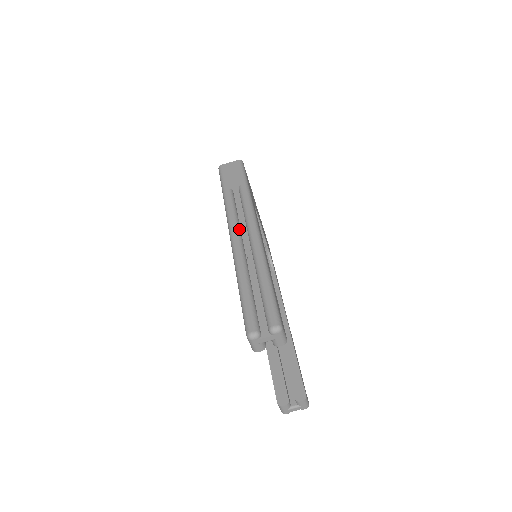
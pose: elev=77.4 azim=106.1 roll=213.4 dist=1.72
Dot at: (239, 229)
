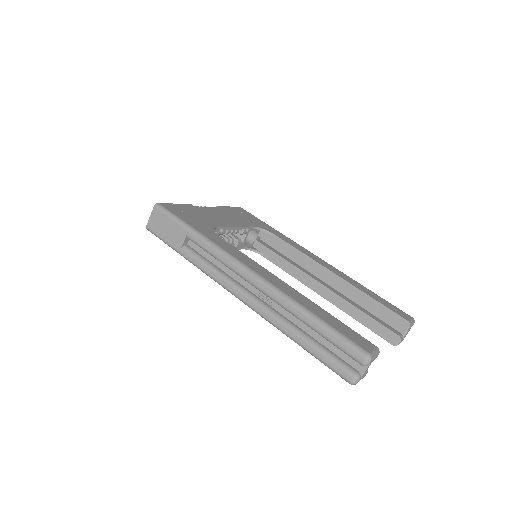
Dot at: (235, 284)
